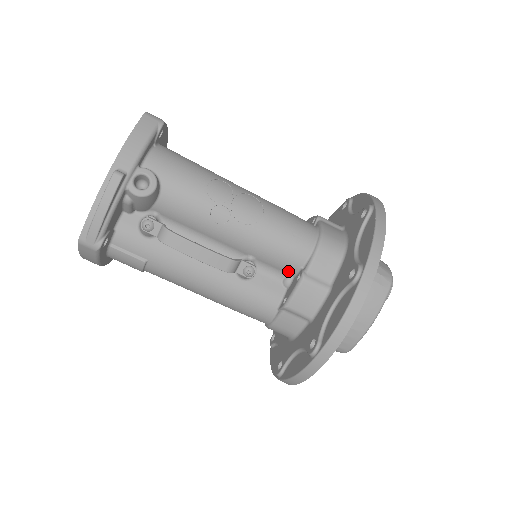
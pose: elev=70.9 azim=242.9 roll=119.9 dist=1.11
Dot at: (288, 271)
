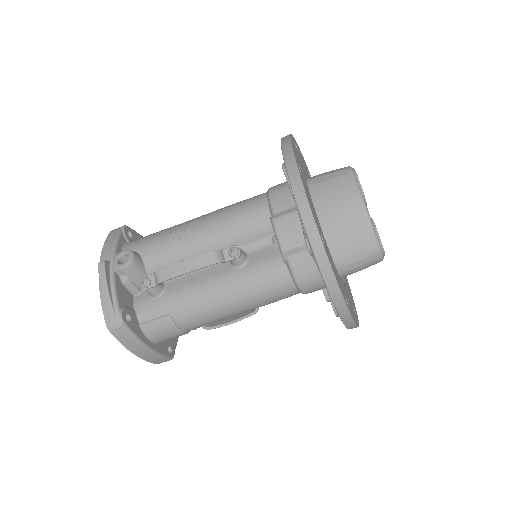
Dot at: (267, 232)
